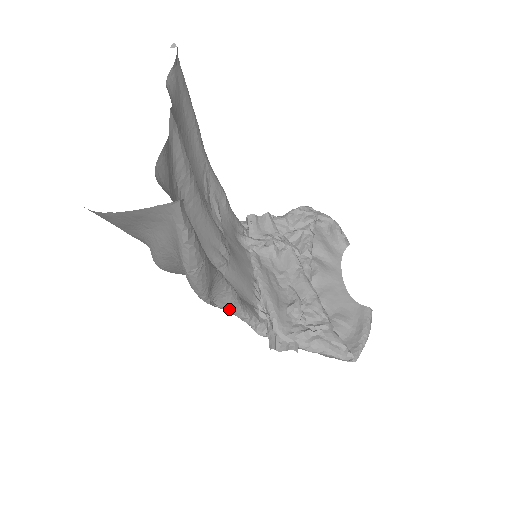
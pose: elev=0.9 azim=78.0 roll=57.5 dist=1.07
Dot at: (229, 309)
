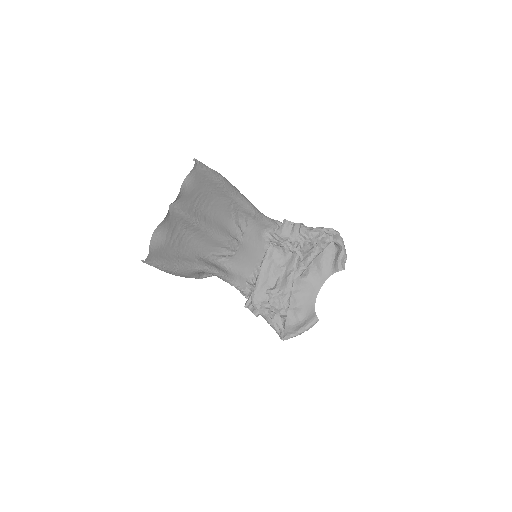
Dot at: (222, 279)
